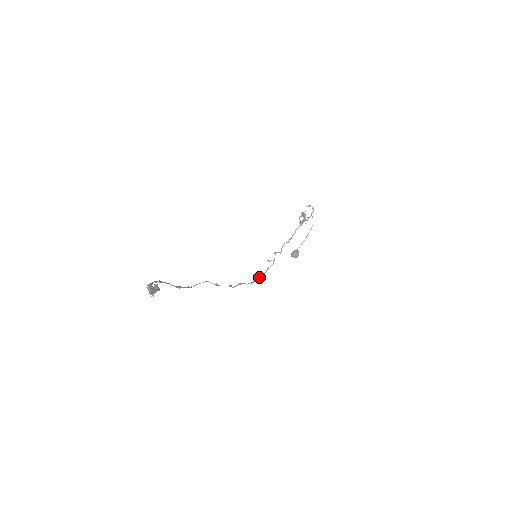
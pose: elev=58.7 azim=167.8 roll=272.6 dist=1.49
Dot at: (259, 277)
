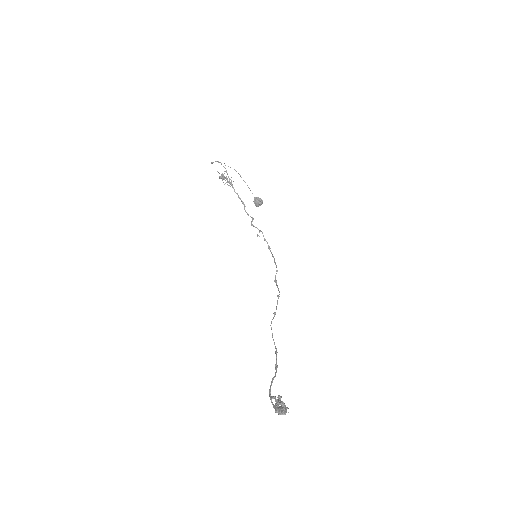
Dot at: occluded
